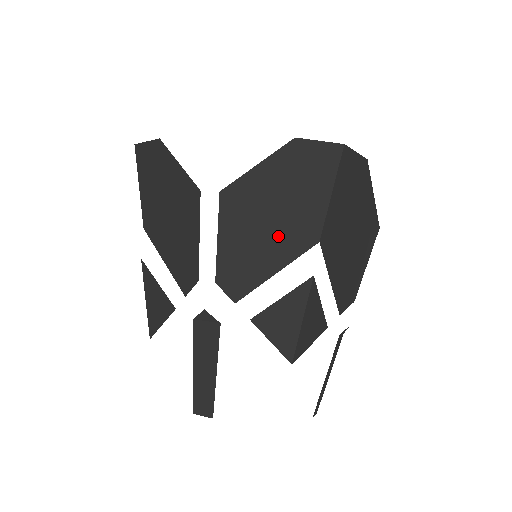
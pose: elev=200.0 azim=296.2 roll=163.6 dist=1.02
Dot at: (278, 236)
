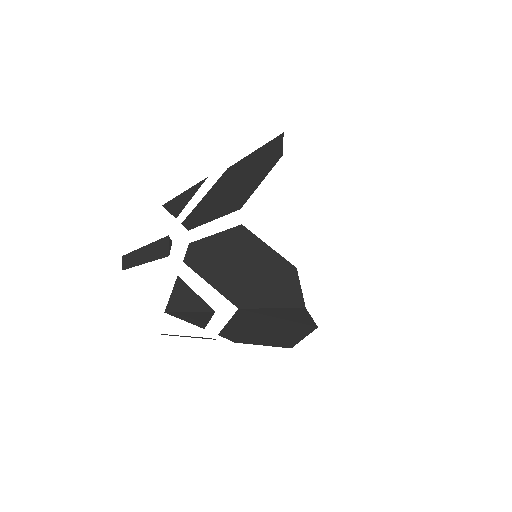
Dot at: occluded
